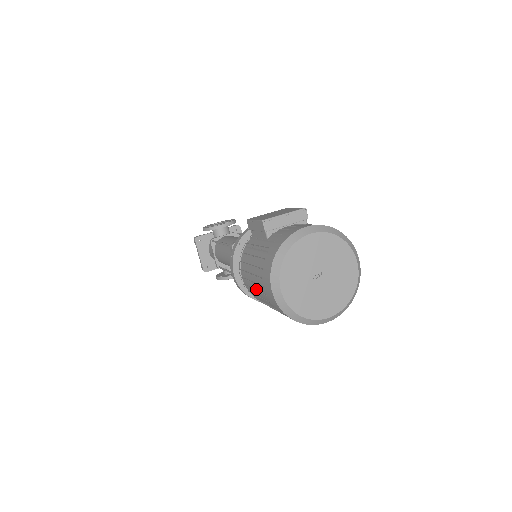
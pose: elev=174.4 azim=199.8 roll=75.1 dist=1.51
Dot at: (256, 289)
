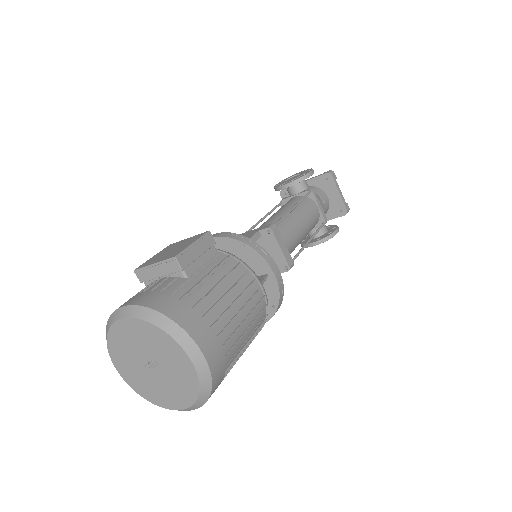
Dot at: occluded
